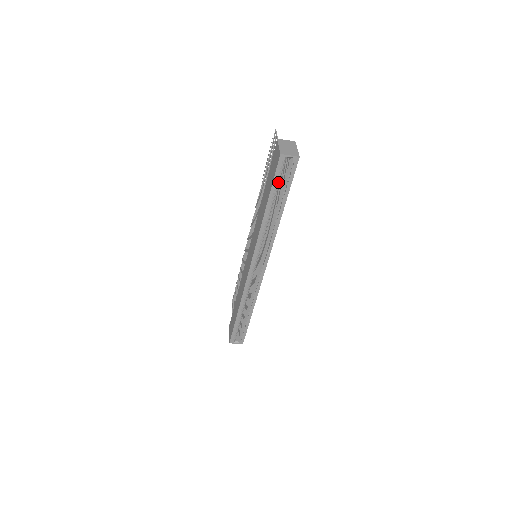
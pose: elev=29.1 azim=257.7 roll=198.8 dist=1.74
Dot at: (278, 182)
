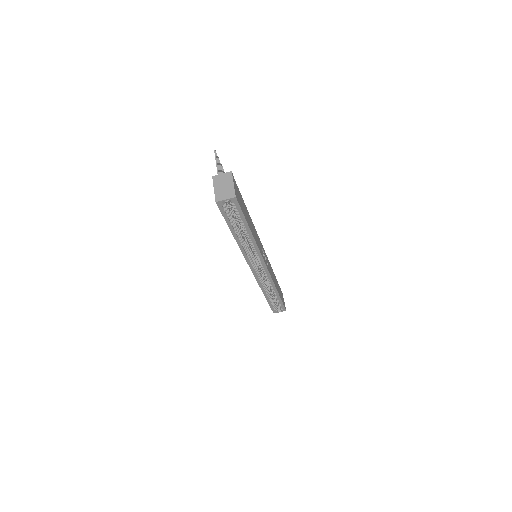
Dot at: (230, 218)
